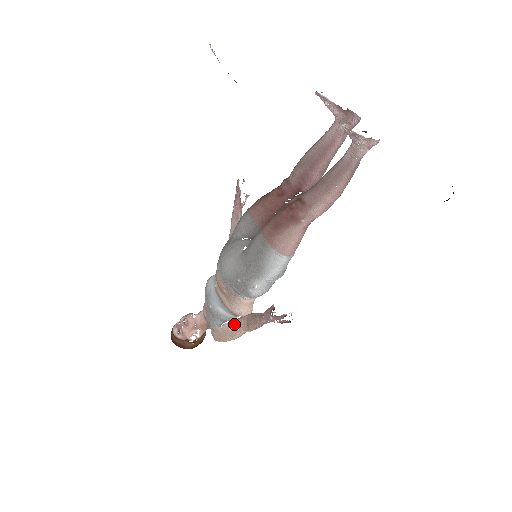
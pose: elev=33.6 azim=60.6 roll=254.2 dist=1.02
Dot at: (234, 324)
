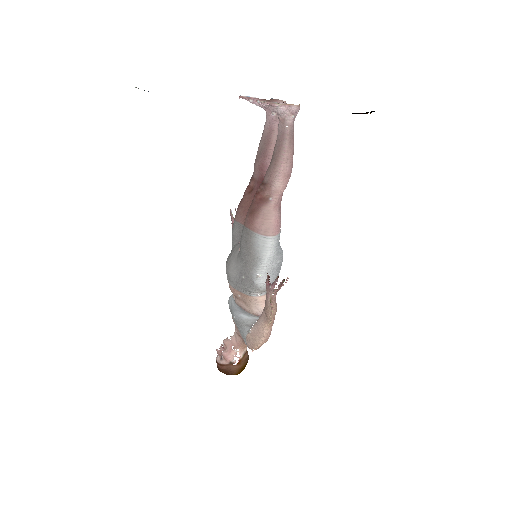
Dot at: (257, 322)
